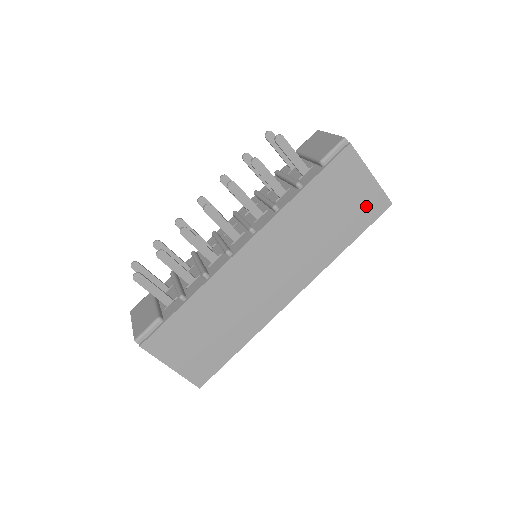
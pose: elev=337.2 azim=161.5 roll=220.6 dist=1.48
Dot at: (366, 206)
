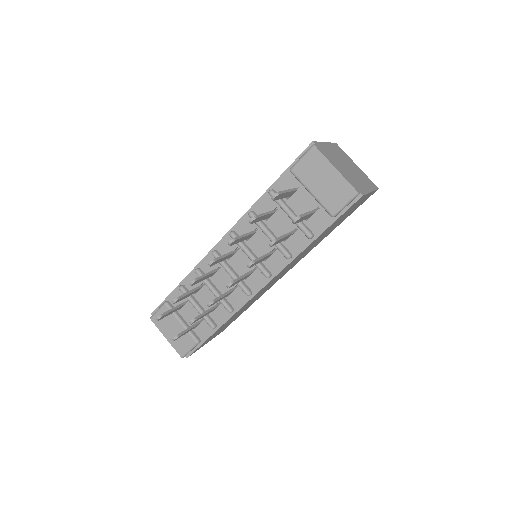
Dot at: (358, 205)
